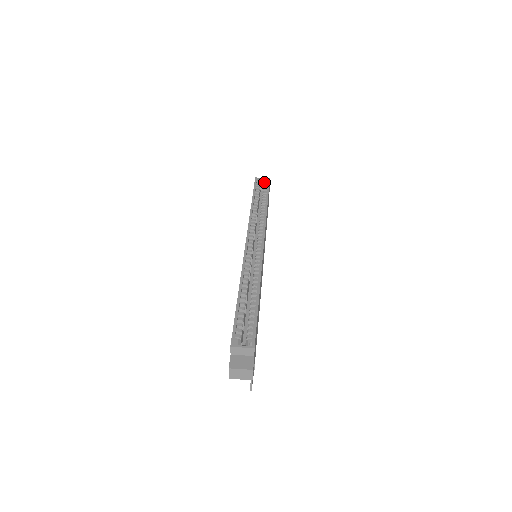
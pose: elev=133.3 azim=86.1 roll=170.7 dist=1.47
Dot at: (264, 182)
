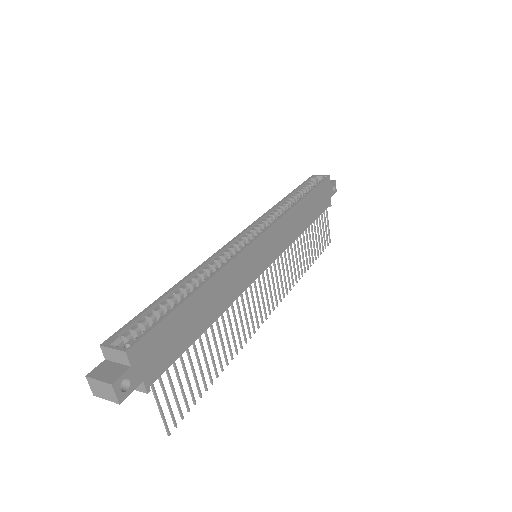
Dot at: (320, 179)
